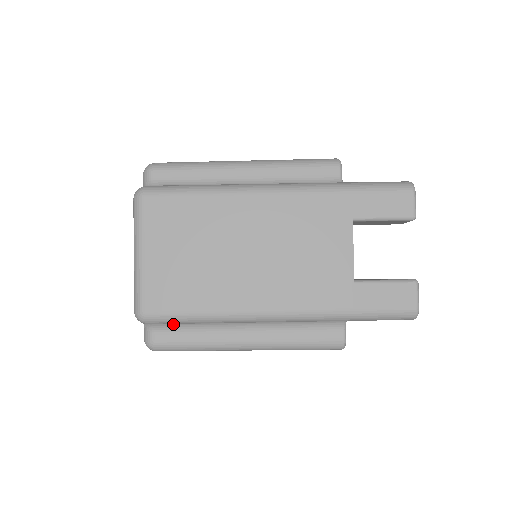
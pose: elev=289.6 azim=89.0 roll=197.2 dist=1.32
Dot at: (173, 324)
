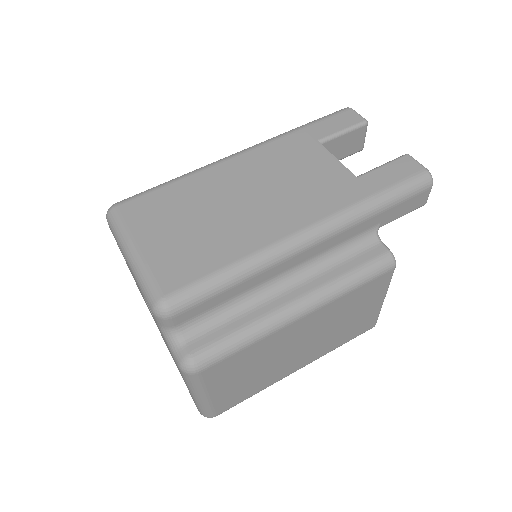
Dot at: (204, 320)
